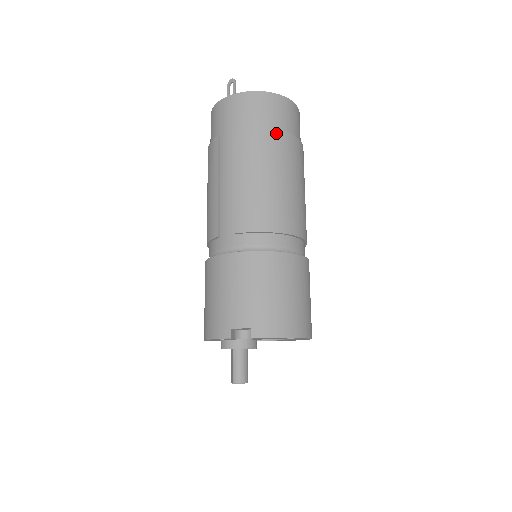
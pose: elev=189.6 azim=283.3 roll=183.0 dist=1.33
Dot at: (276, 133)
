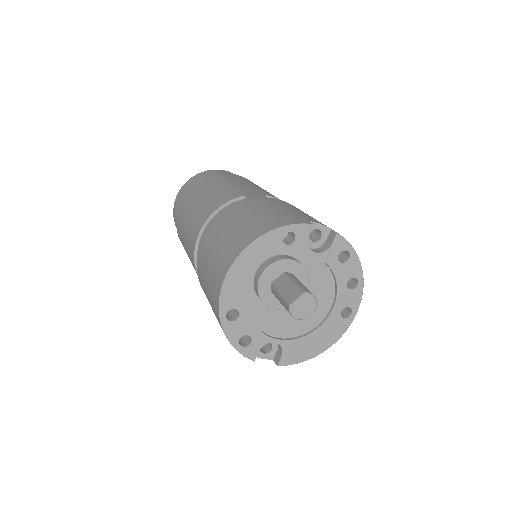
Dot at: occluded
